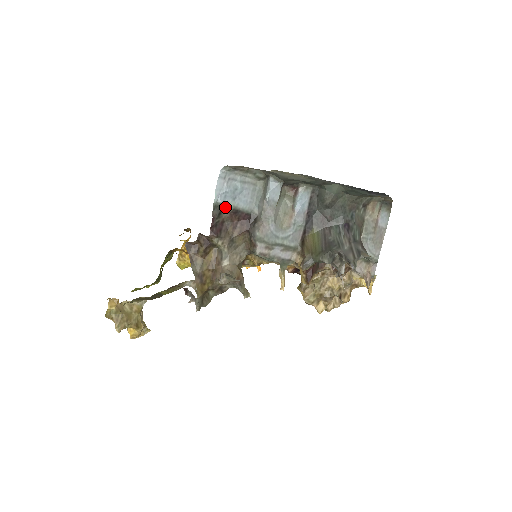
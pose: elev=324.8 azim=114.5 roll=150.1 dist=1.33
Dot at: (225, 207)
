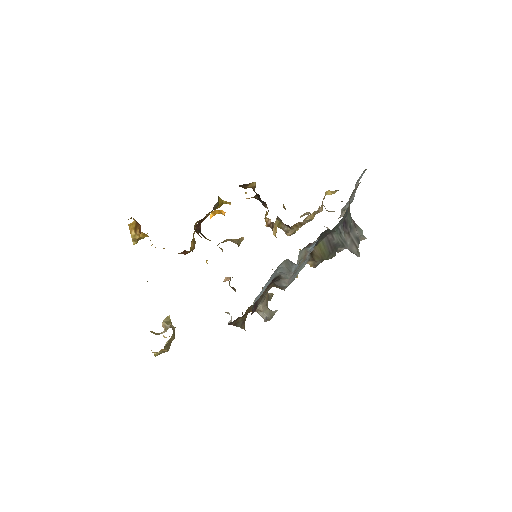
Dot at: occluded
